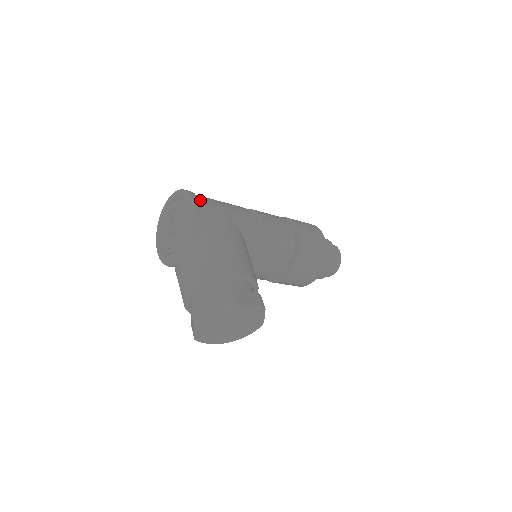
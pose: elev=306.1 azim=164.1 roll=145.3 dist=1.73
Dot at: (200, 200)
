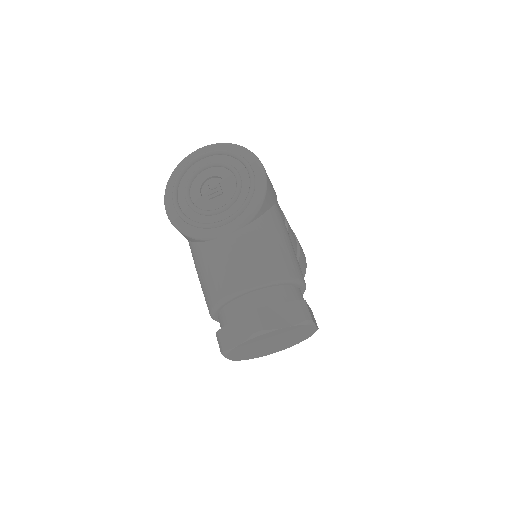
Dot at: occluded
